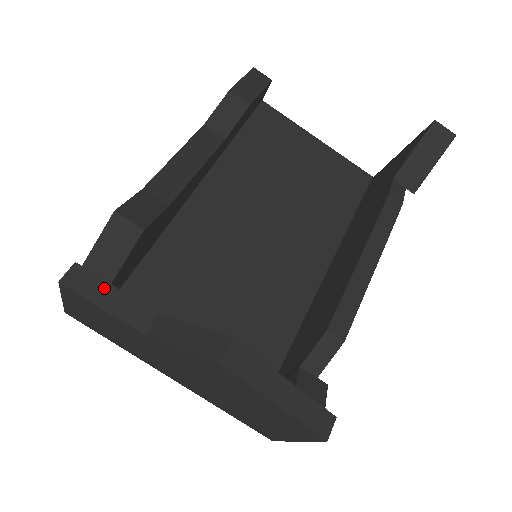
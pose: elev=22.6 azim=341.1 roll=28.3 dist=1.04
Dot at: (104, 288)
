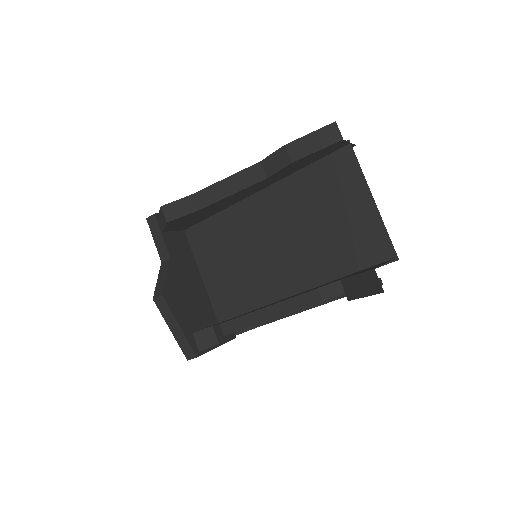
Dot at: (158, 232)
